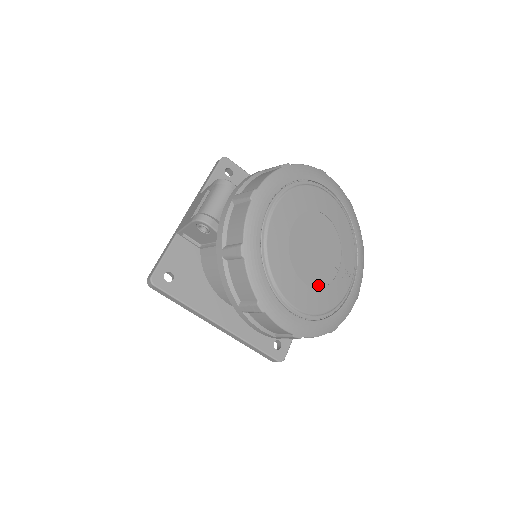
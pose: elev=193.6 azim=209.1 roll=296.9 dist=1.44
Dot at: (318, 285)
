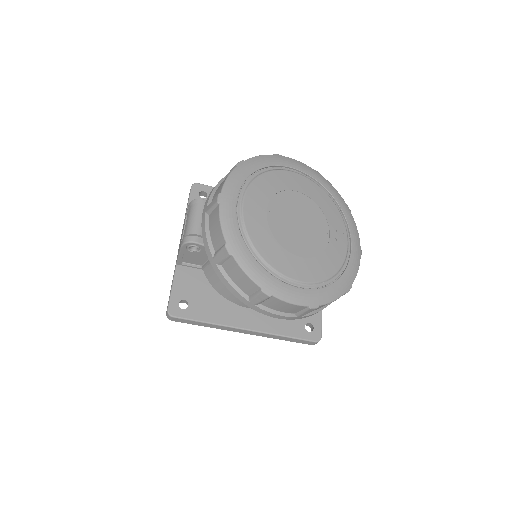
Dot at: (314, 254)
